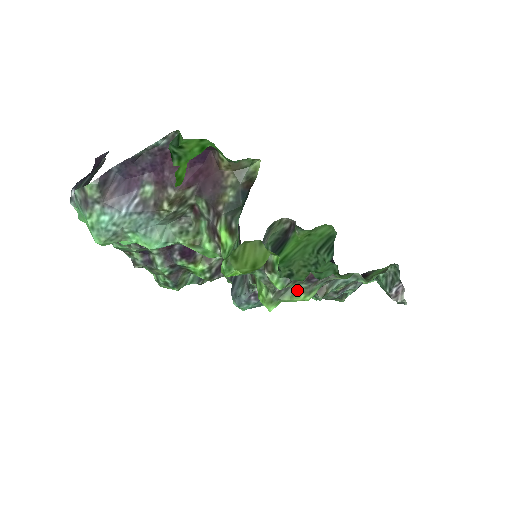
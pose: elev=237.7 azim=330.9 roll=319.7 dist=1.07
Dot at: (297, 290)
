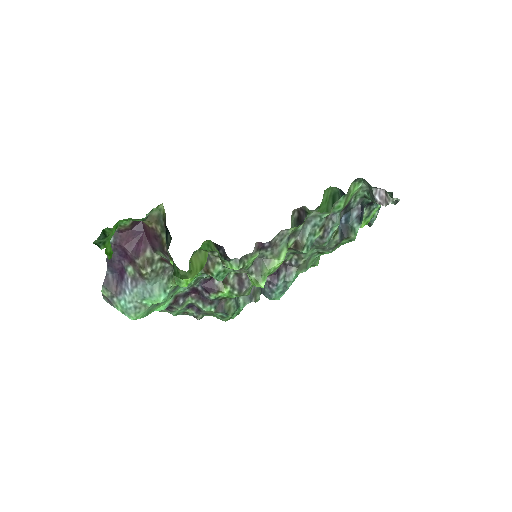
Dot at: (268, 260)
